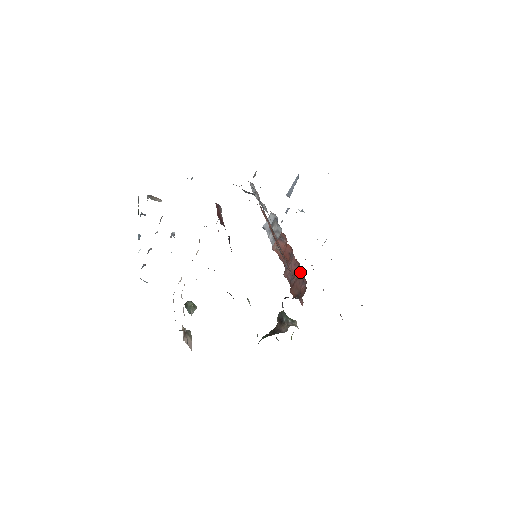
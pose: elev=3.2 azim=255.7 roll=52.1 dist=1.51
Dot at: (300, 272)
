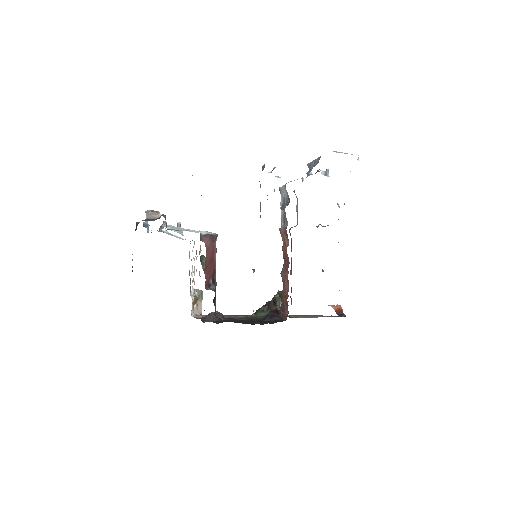
Dot at: (288, 296)
